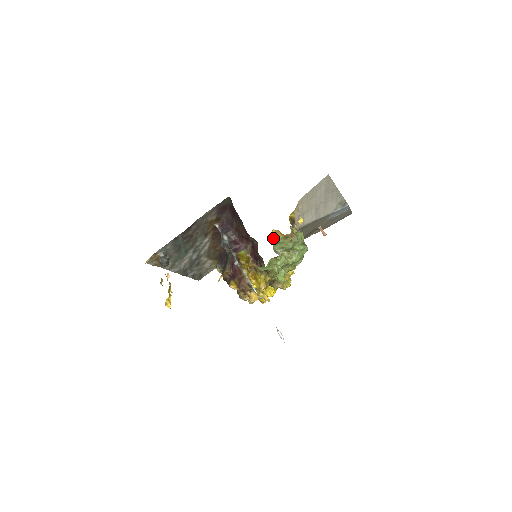
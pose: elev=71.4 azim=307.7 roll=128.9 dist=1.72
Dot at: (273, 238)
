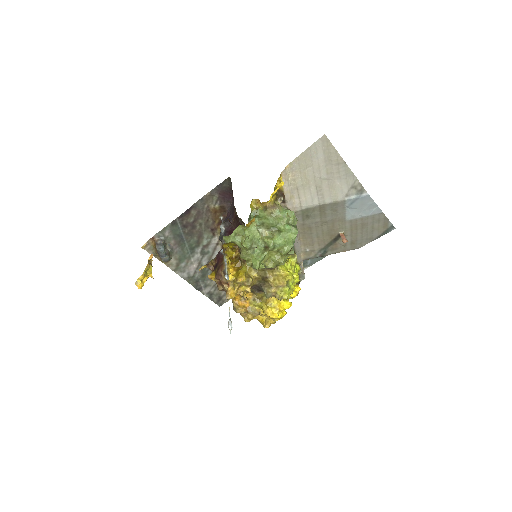
Dot at: (250, 207)
